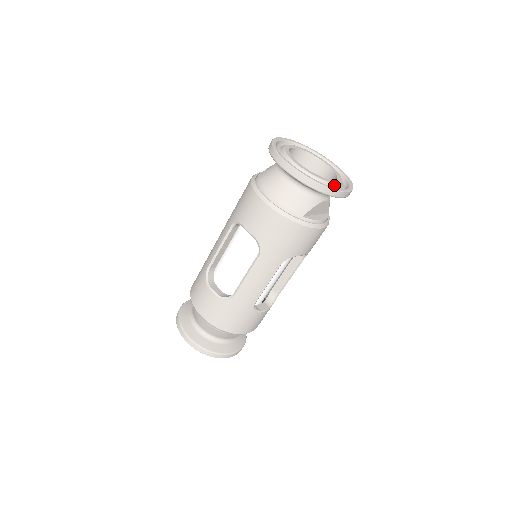
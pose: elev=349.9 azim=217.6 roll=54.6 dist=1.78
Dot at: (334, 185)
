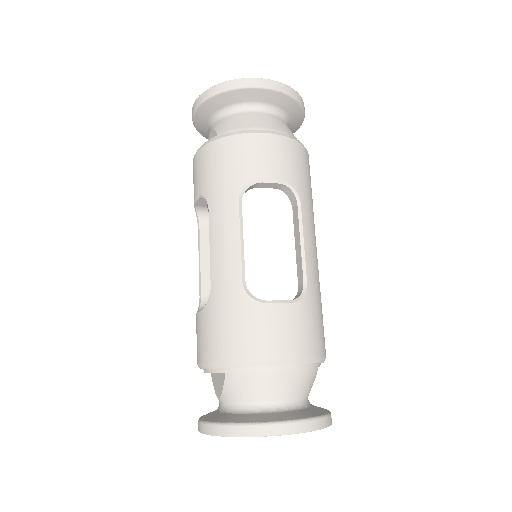
Dot at: occluded
